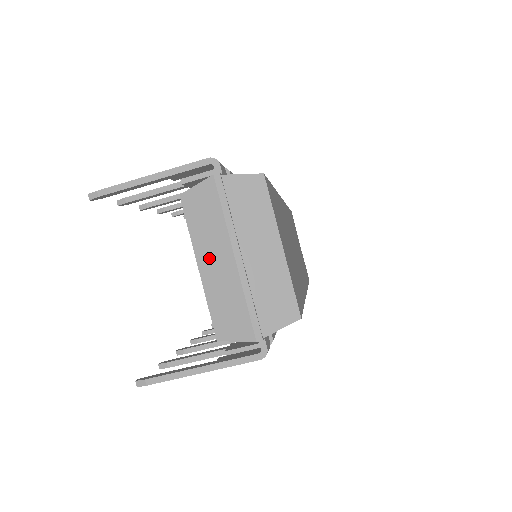
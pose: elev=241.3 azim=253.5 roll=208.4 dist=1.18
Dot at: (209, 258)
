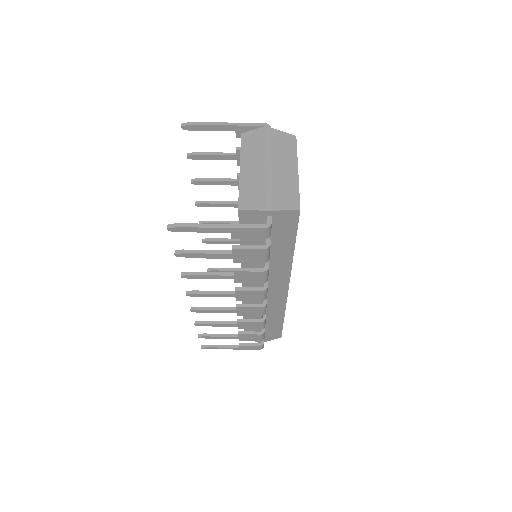
Dot at: (249, 164)
